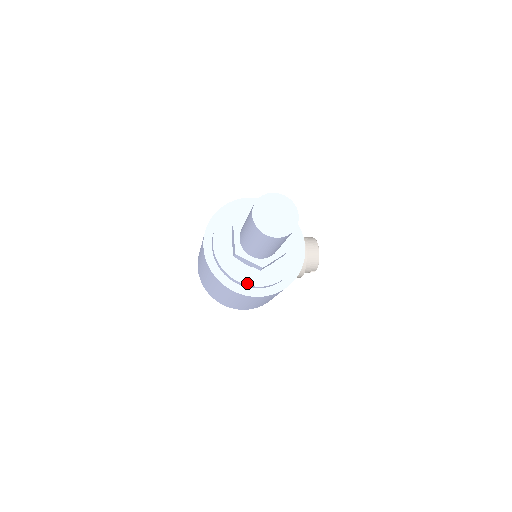
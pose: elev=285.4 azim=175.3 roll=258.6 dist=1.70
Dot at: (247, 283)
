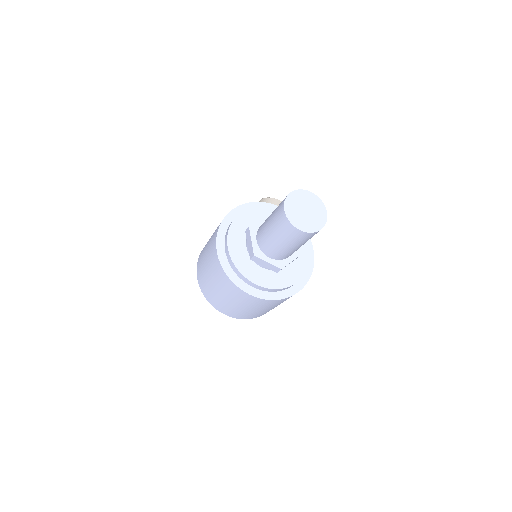
Dot at: (302, 275)
